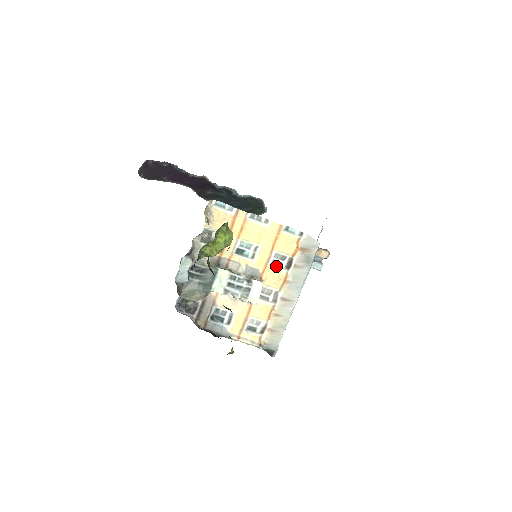
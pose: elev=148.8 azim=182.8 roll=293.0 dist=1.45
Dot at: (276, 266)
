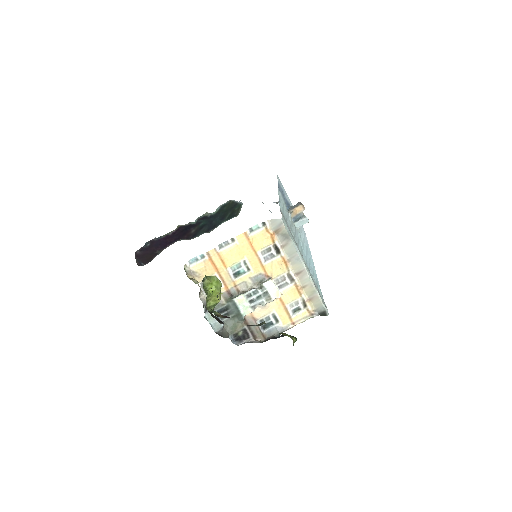
Dot at: (270, 259)
